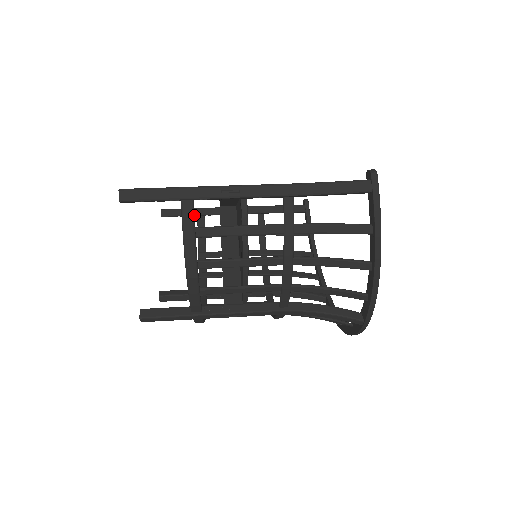
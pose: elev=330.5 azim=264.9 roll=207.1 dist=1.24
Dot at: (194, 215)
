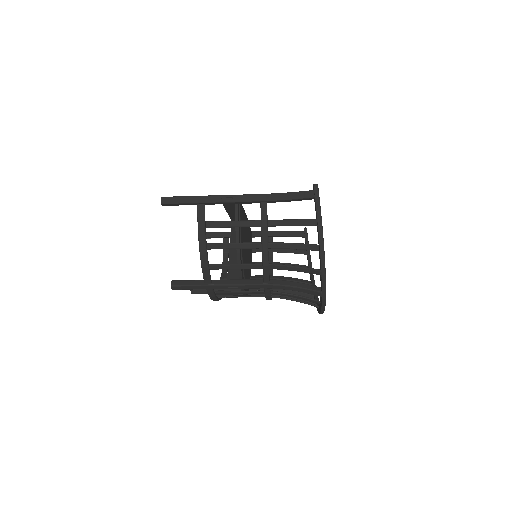
Dot at: occluded
